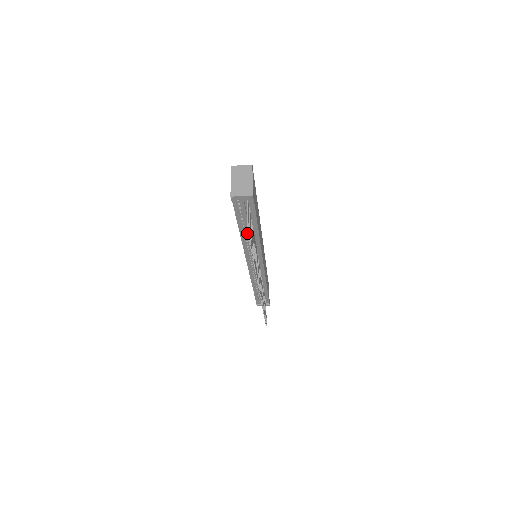
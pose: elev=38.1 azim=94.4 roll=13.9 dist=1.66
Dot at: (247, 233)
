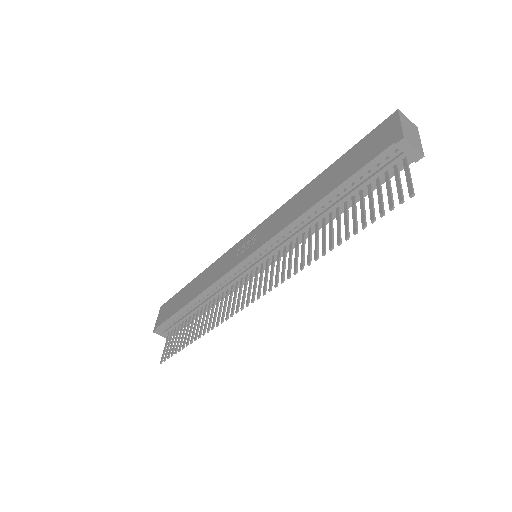
Dot at: (414, 193)
